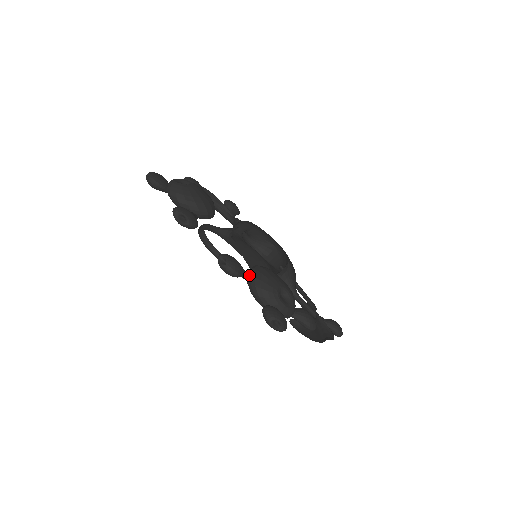
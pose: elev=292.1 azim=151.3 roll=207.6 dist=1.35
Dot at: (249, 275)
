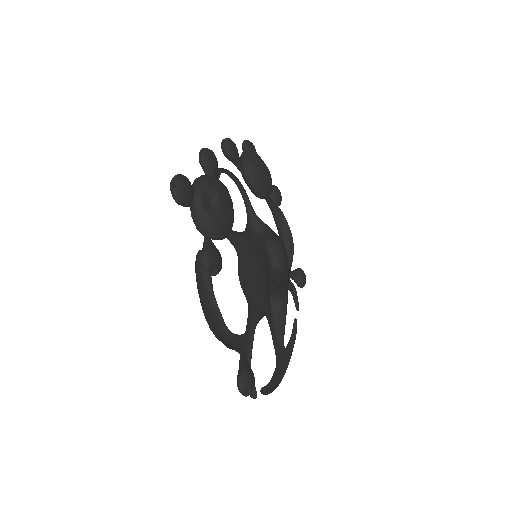
Dot at: occluded
